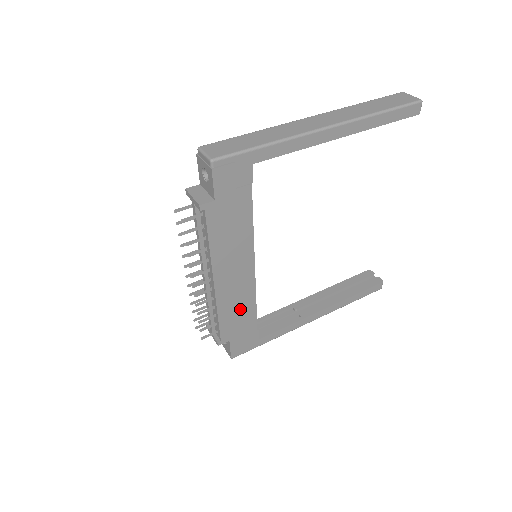
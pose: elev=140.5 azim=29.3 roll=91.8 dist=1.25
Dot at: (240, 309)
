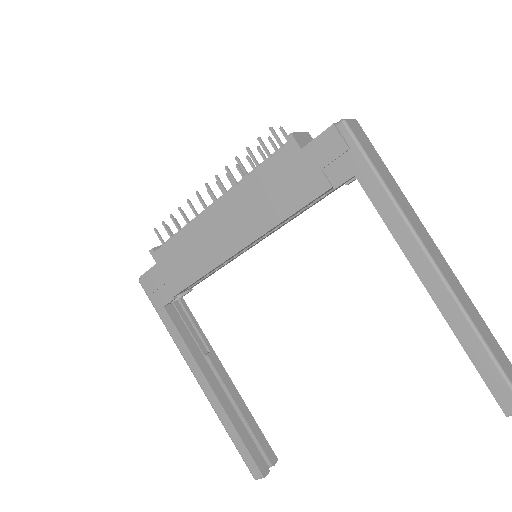
Dot at: (192, 258)
